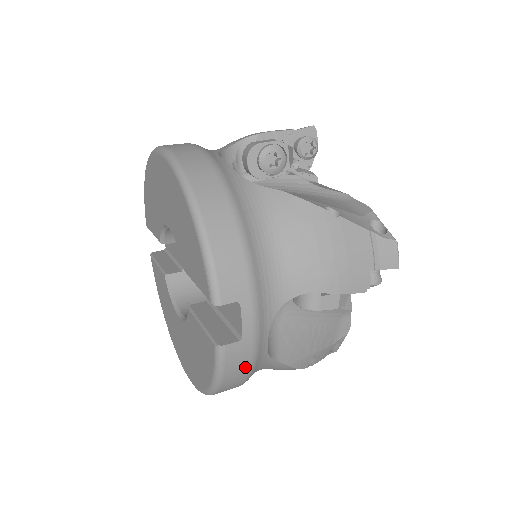
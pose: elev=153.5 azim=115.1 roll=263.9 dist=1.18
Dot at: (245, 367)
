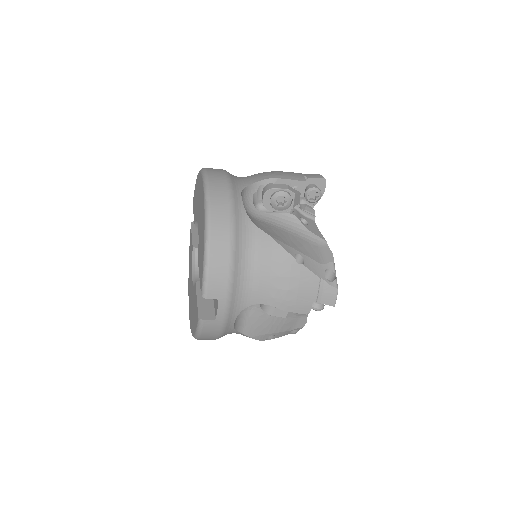
Dot at: (216, 333)
